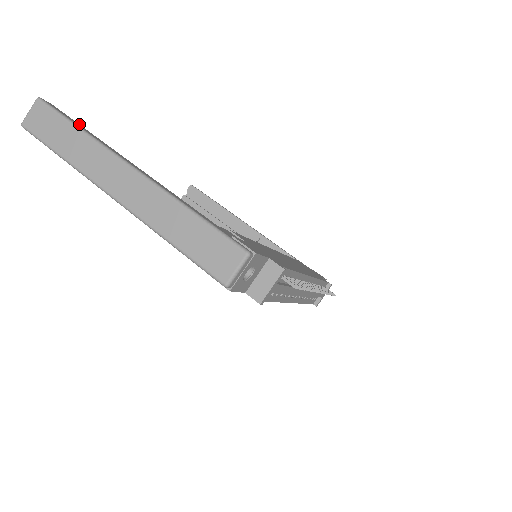
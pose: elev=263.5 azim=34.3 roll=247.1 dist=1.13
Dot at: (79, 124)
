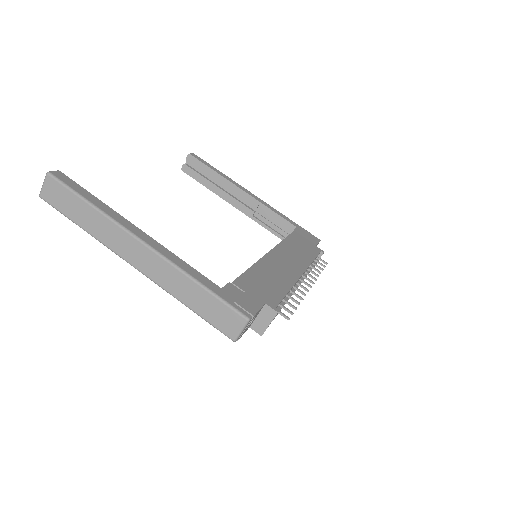
Dot at: (89, 192)
